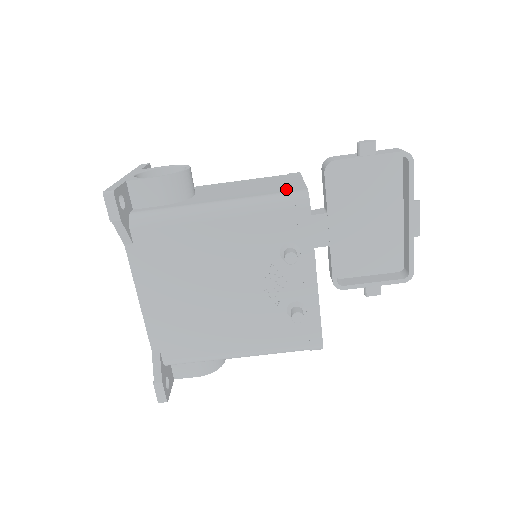
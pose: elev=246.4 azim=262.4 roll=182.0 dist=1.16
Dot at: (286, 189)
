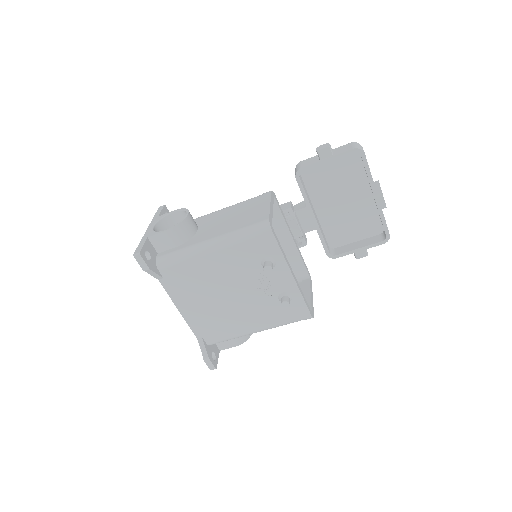
Dot at: (256, 219)
